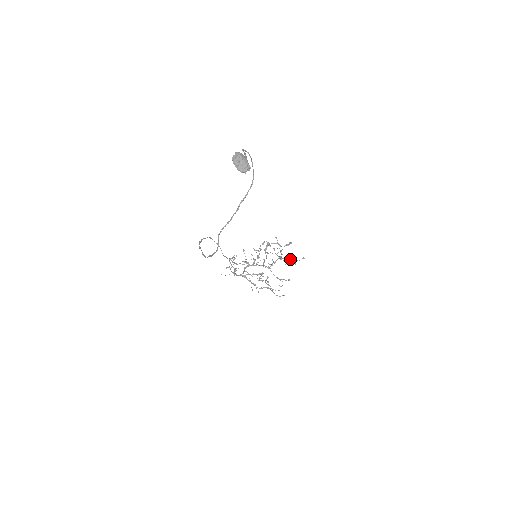
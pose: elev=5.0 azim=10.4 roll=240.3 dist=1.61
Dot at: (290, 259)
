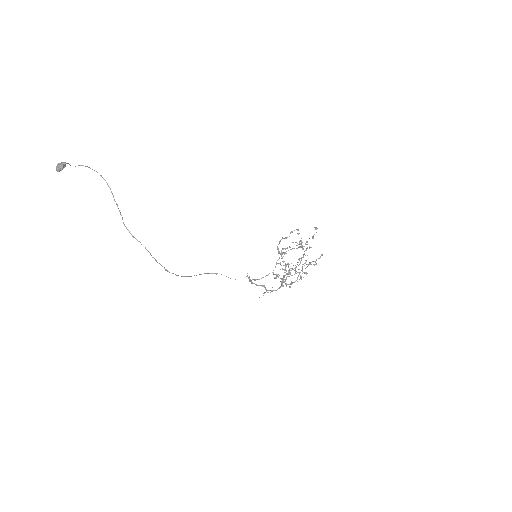
Dot at: occluded
